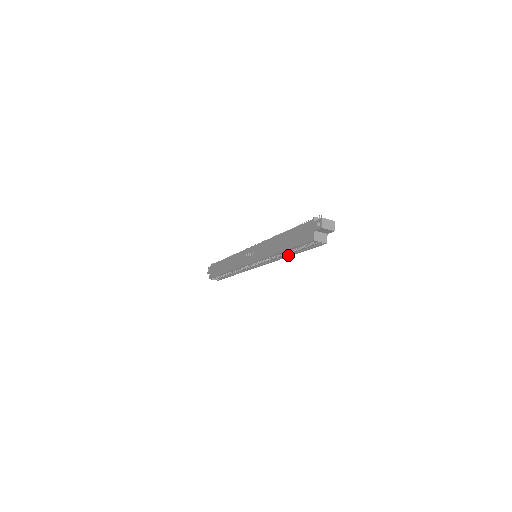
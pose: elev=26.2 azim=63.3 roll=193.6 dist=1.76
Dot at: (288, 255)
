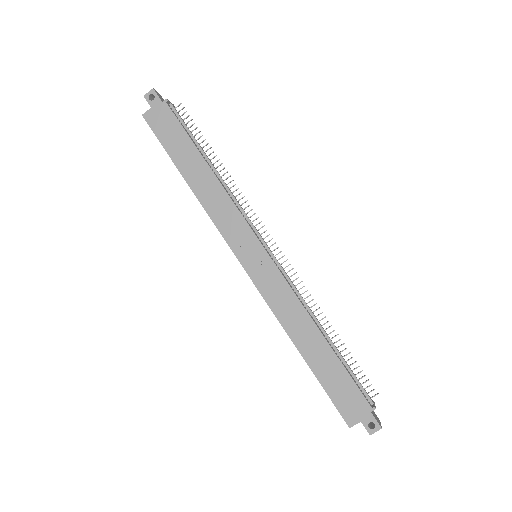
Dot at: occluded
